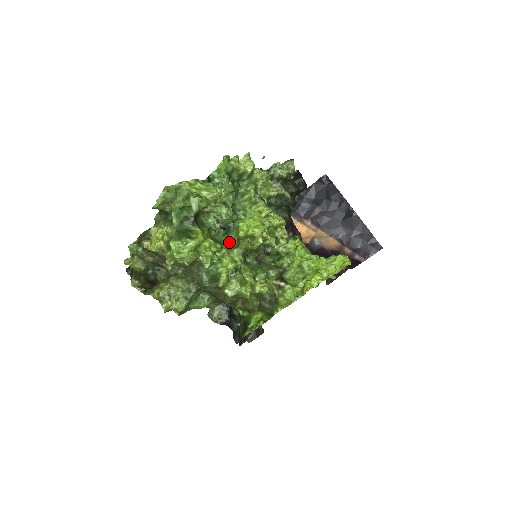
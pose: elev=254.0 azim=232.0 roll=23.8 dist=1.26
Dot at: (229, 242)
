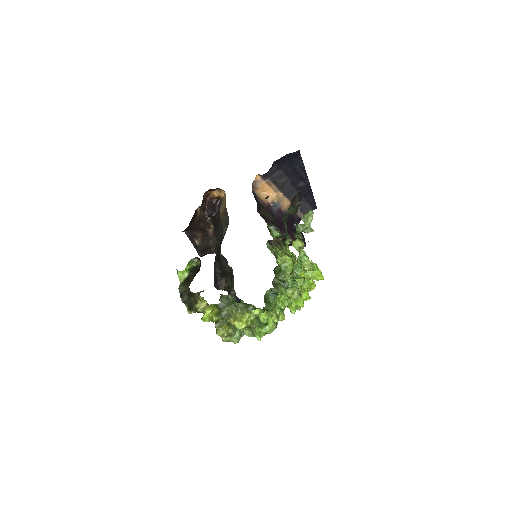
Dot at: (274, 301)
